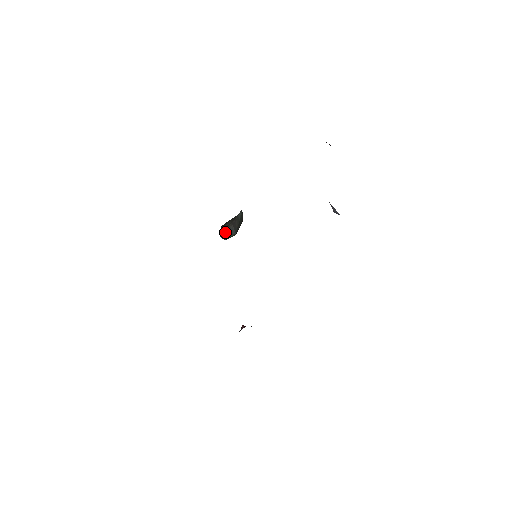
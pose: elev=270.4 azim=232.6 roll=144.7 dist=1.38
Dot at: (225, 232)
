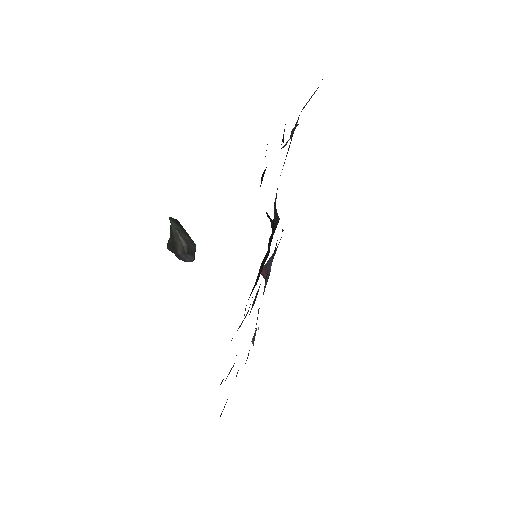
Dot at: (190, 258)
